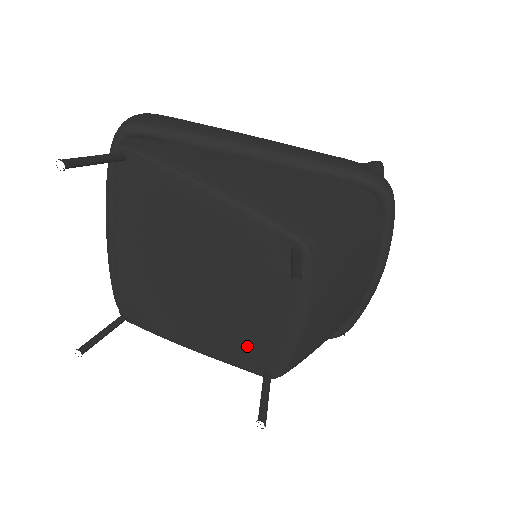
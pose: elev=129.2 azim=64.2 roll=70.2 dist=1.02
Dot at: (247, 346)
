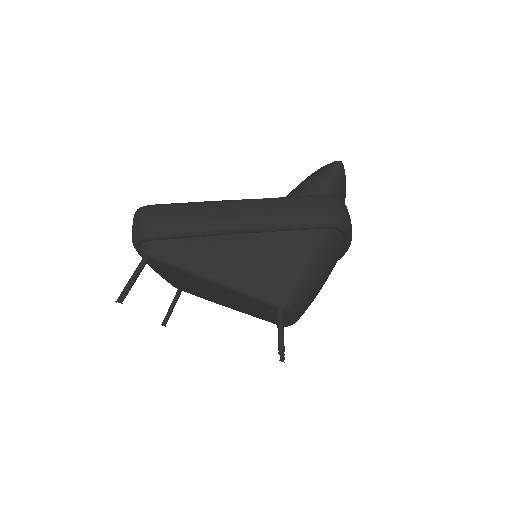
Dot at: (264, 318)
